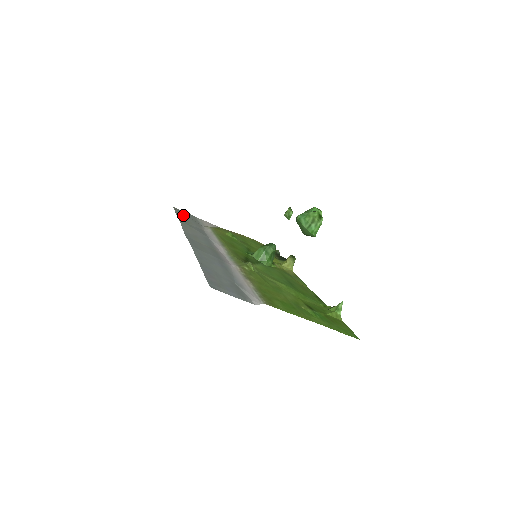
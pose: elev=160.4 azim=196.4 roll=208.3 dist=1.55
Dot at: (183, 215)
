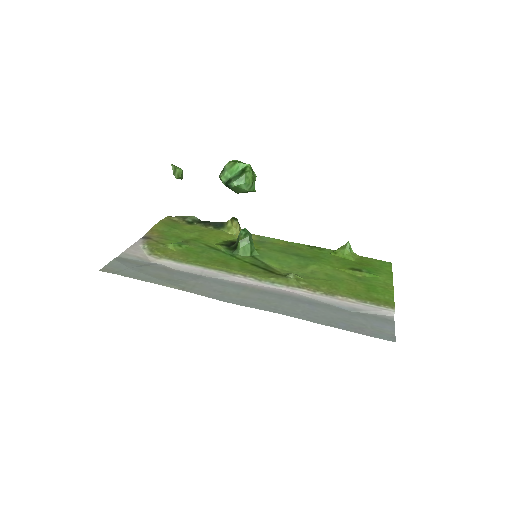
Dot at: (136, 273)
